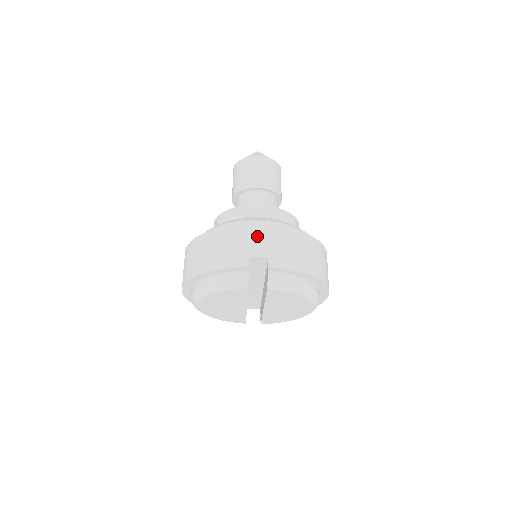
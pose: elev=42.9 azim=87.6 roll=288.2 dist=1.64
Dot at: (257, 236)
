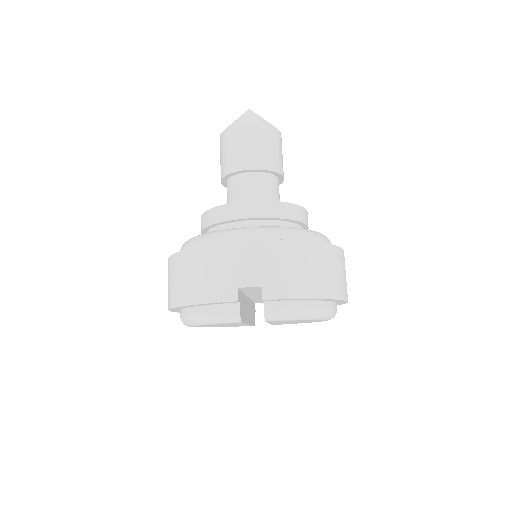
Dot at: (246, 258)
